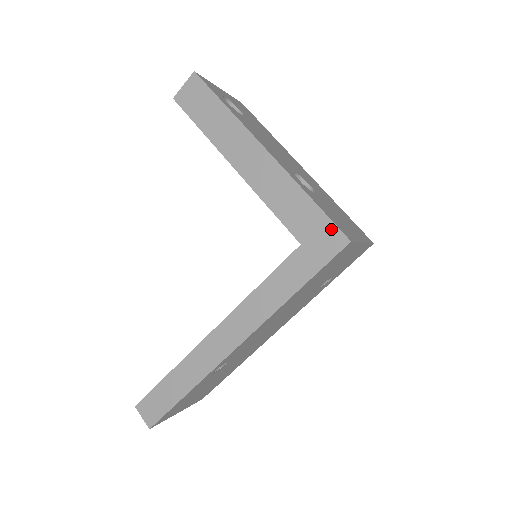
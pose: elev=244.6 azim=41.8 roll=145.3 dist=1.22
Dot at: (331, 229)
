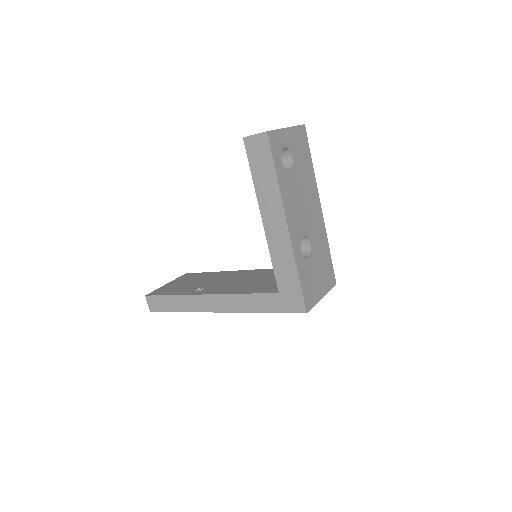
Dot at: (300, 299)
